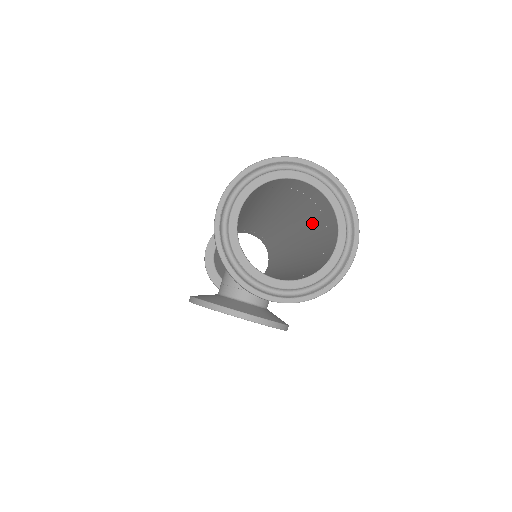
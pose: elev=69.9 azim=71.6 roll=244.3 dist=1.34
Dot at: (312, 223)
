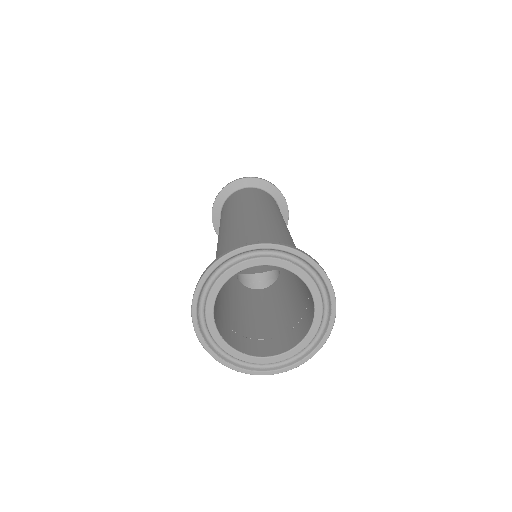
Dot at: occluded
